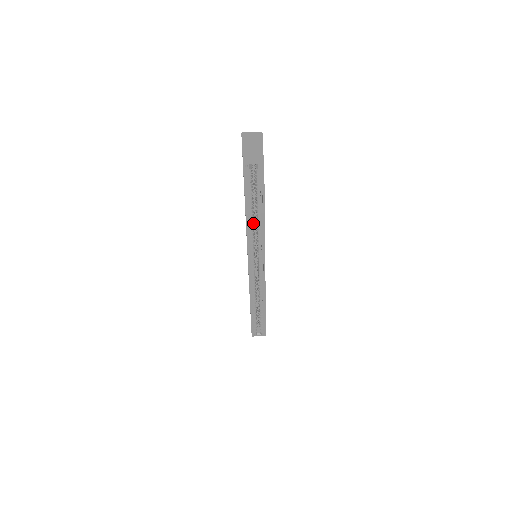
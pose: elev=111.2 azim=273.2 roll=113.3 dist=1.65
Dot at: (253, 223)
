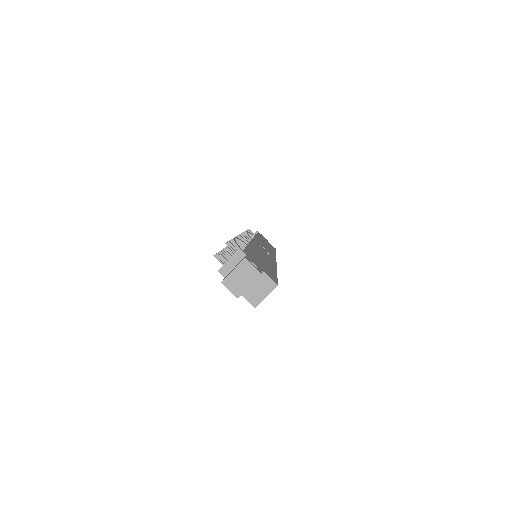
Dot at: occluded
